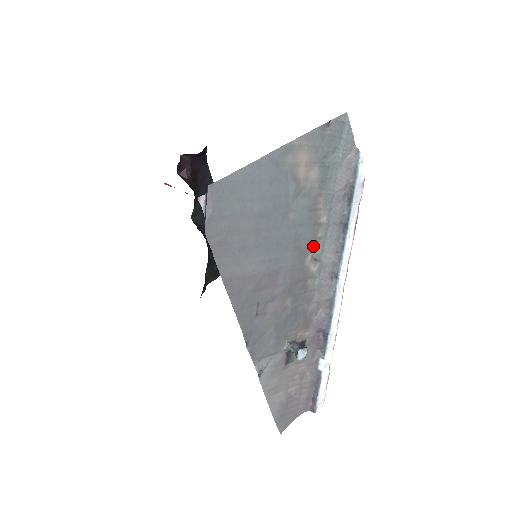
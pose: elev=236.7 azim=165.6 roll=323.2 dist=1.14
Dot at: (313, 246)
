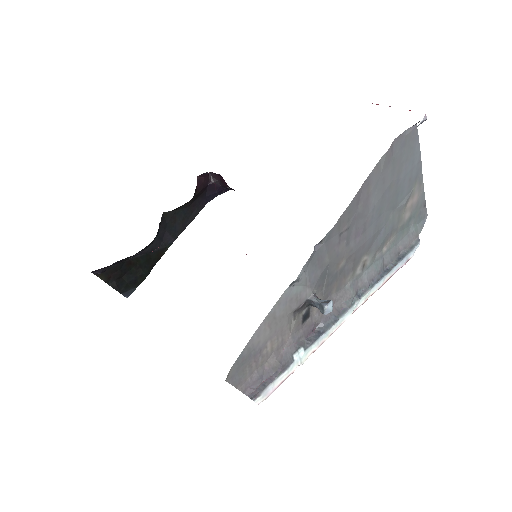
Dot at: (372, 254)
